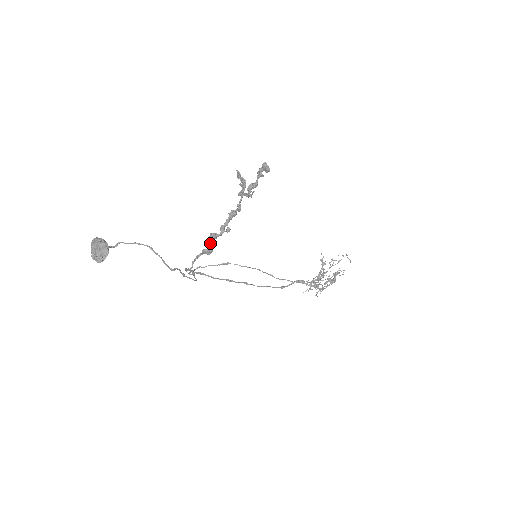
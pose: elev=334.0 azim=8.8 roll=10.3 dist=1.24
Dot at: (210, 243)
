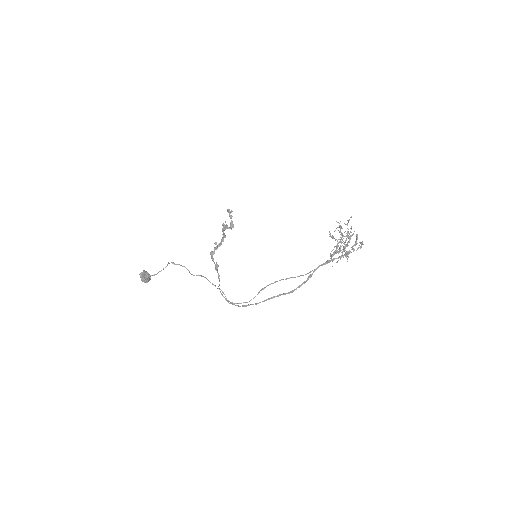
Dot at: (211, 258)
